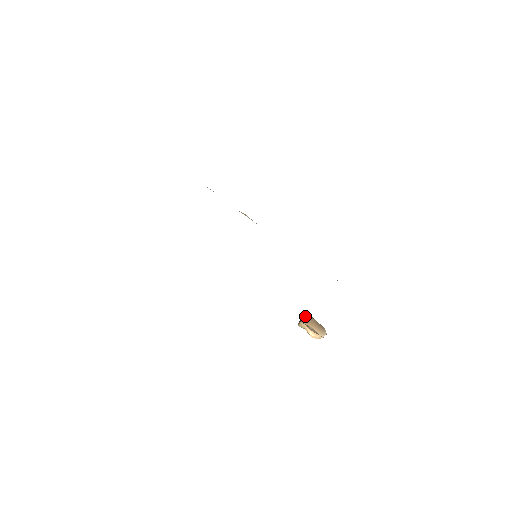
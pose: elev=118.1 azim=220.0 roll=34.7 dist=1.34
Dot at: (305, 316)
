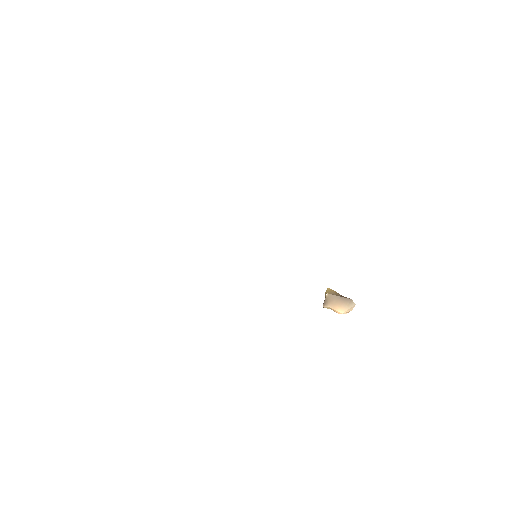
Dot at: (326, 298)
